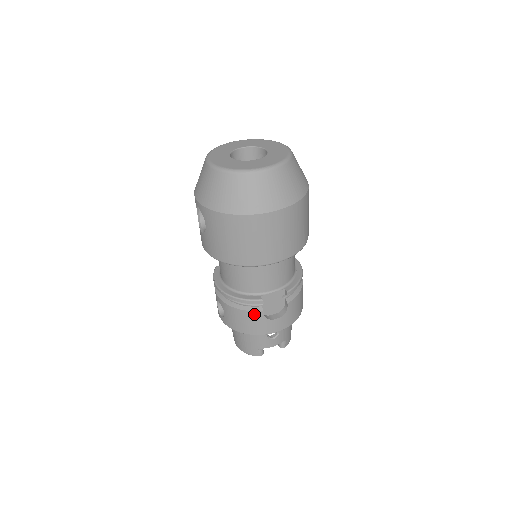
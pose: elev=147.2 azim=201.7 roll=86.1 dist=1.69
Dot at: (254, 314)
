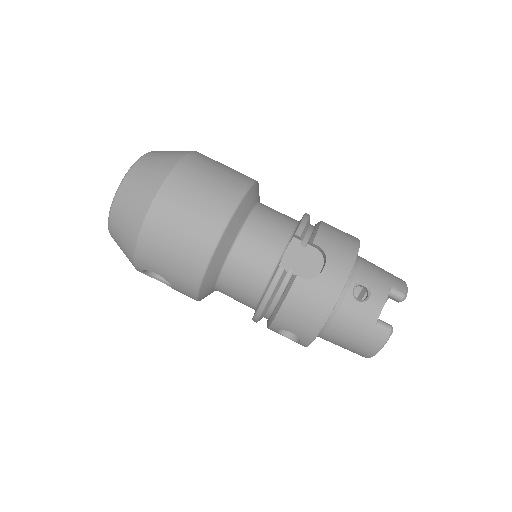
Dot at: (296, 290)
